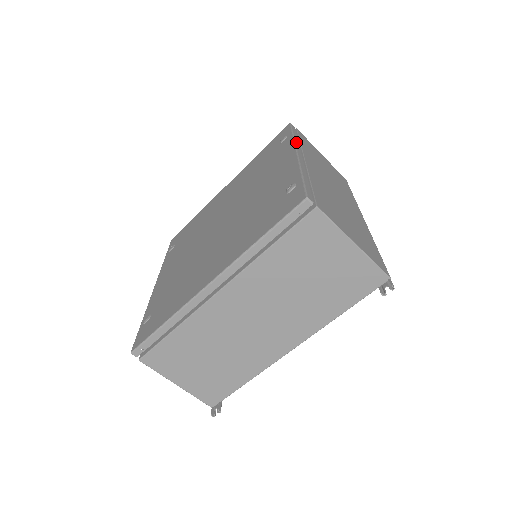
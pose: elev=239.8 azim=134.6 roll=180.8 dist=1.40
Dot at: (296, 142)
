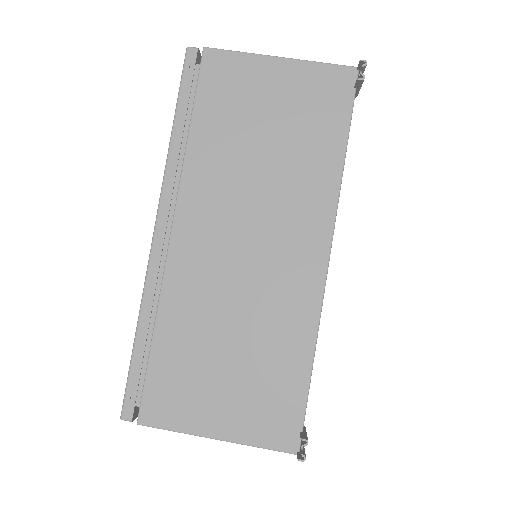
Dot at: occluded
